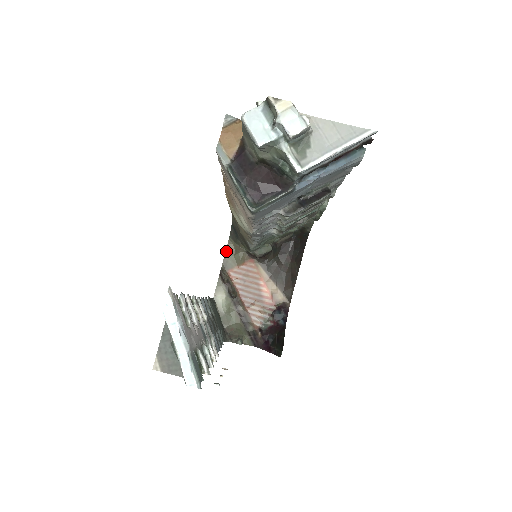
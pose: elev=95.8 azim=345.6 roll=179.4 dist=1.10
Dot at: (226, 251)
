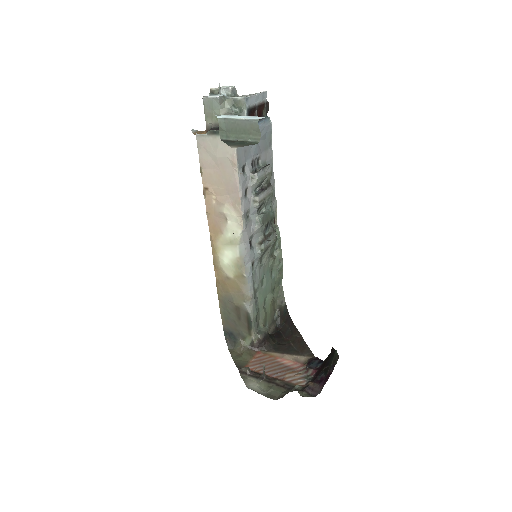
Dot at: (232, 358)
